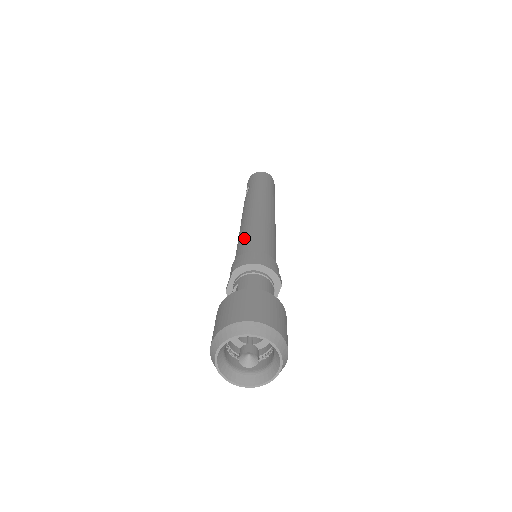
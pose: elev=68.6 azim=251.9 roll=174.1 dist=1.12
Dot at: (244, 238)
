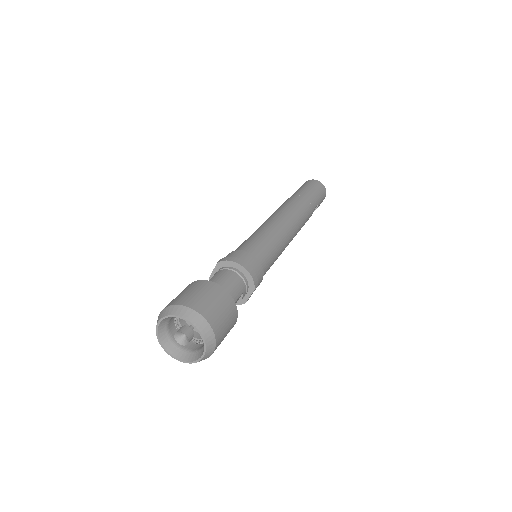
Dot at: (250, 237)
